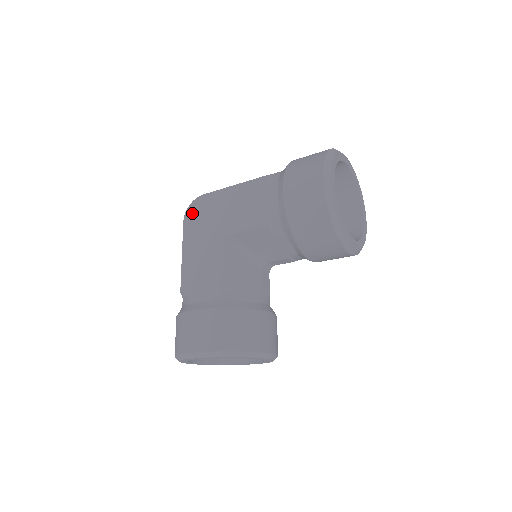
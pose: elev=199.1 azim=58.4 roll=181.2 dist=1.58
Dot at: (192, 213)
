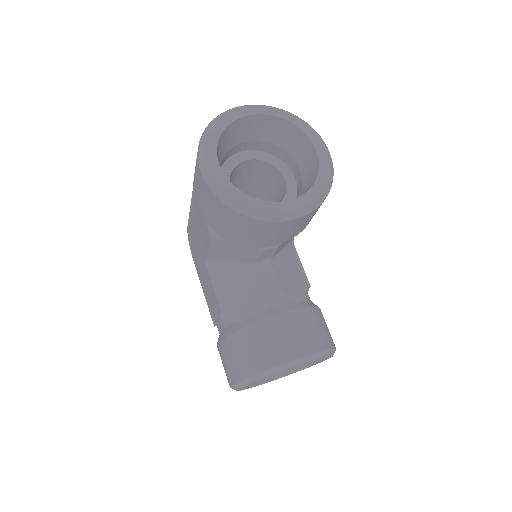
Dot at: (191, 247)
